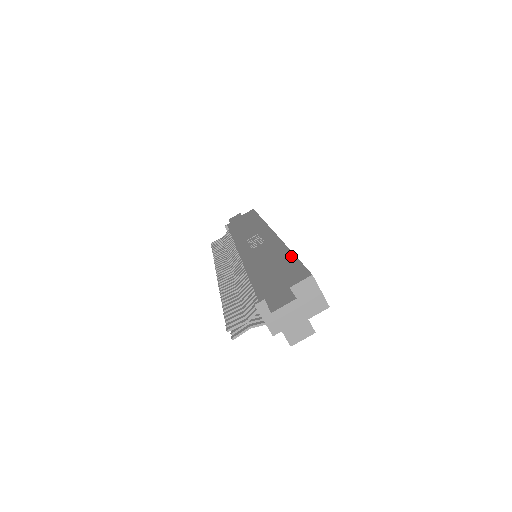
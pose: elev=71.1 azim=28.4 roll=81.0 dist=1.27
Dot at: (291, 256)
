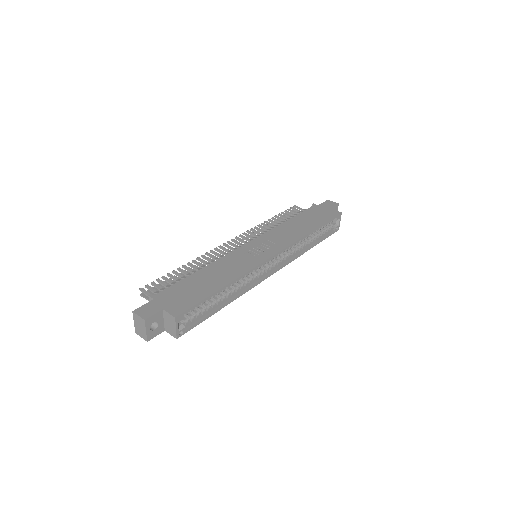
Dot at: (214, 290)
